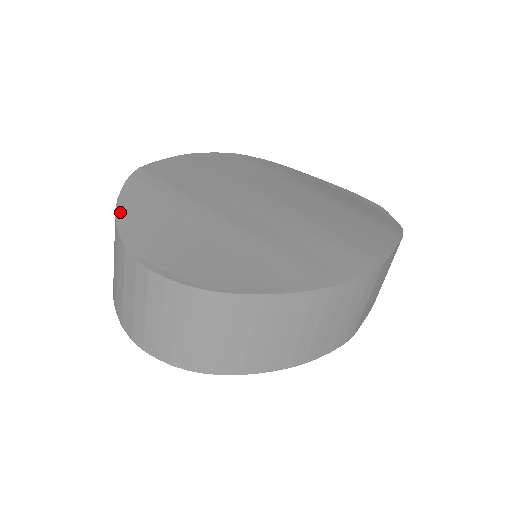
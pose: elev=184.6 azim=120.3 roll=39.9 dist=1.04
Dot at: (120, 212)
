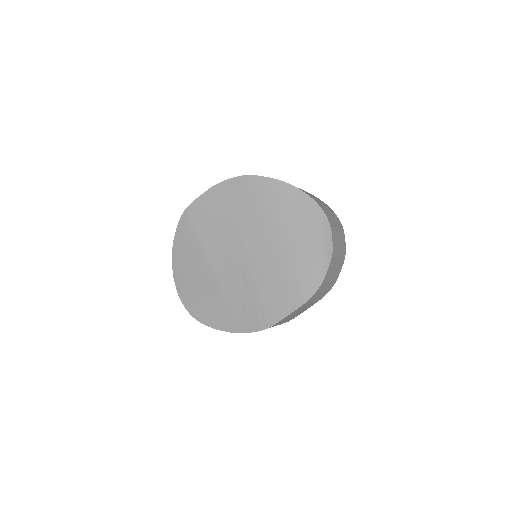
Dot at: (174, 251)
